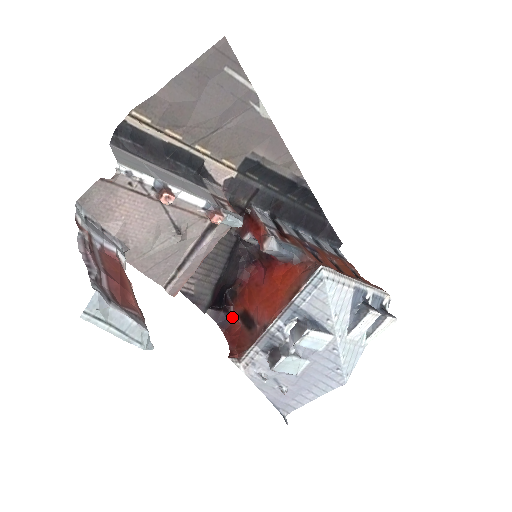
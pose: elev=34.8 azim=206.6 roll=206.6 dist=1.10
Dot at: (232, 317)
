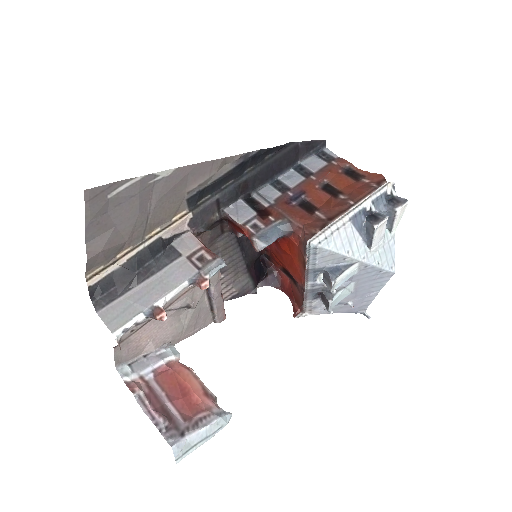
Dot at: (278, 273)
